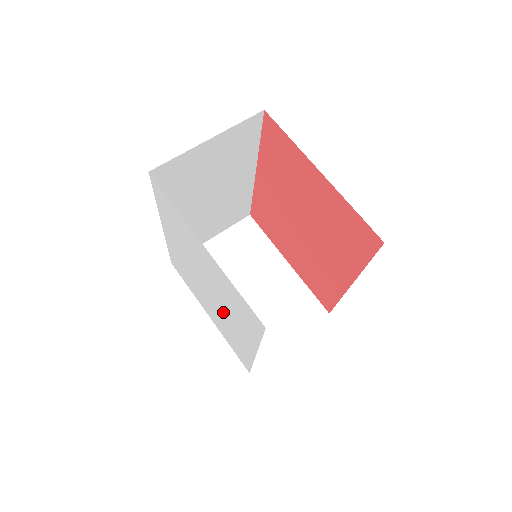
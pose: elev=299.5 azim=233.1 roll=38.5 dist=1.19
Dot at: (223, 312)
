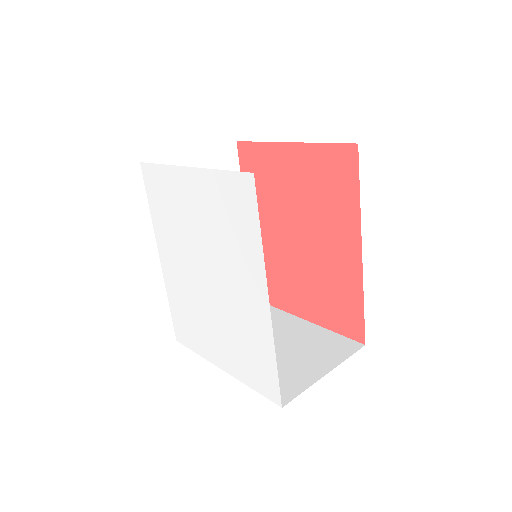
Dot at: (227, 290)
